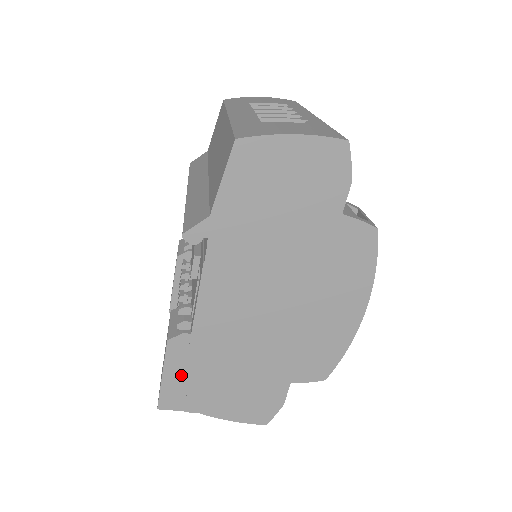
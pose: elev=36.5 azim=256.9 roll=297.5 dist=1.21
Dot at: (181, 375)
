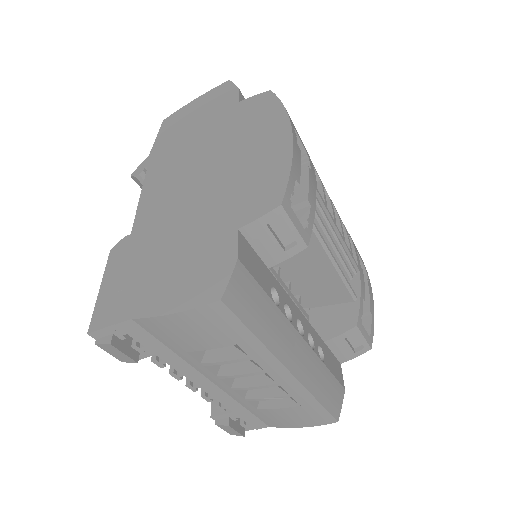
Dot at: (118, 279)
